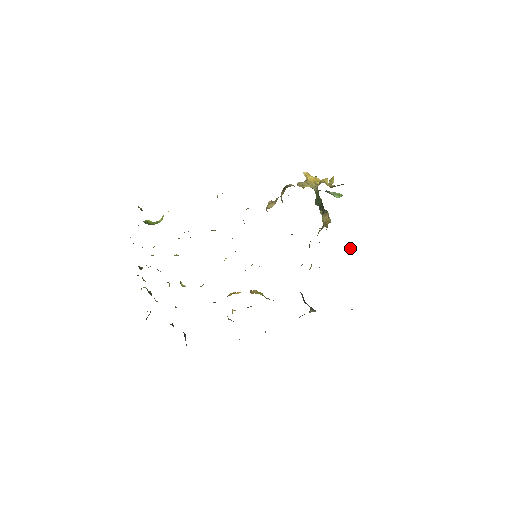
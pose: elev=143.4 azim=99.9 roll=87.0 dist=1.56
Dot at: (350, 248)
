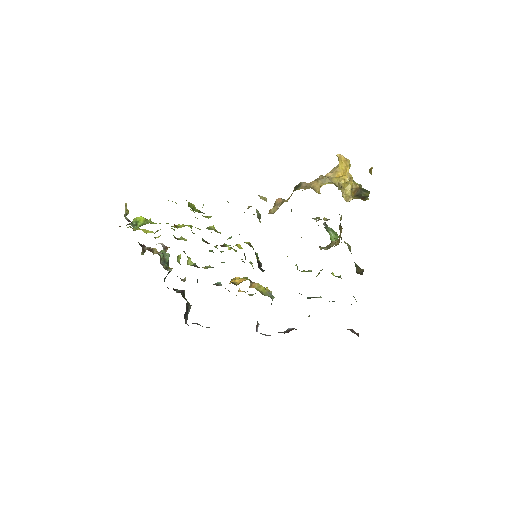
Dot at: (360, 273)
